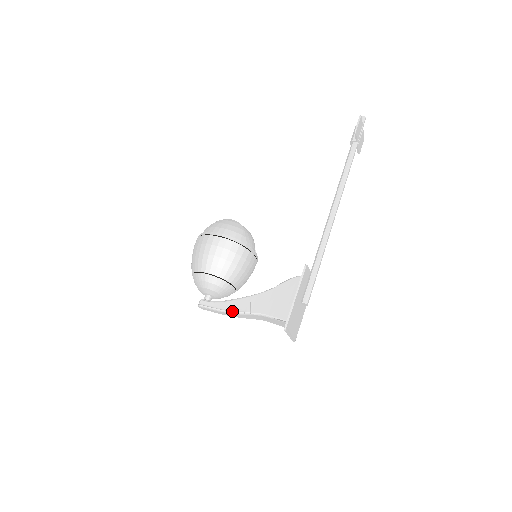
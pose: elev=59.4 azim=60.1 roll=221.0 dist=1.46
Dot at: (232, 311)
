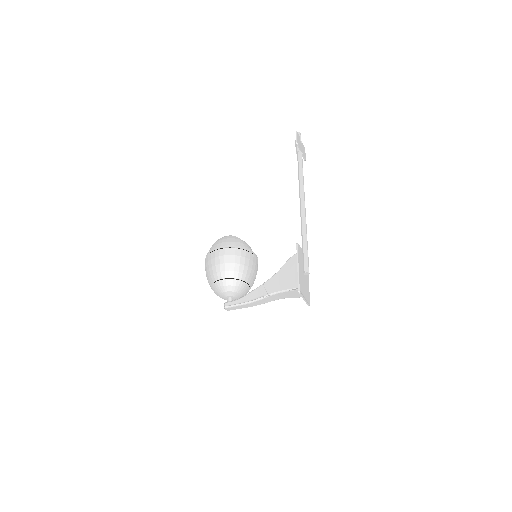
Dot at: (253, 300)
